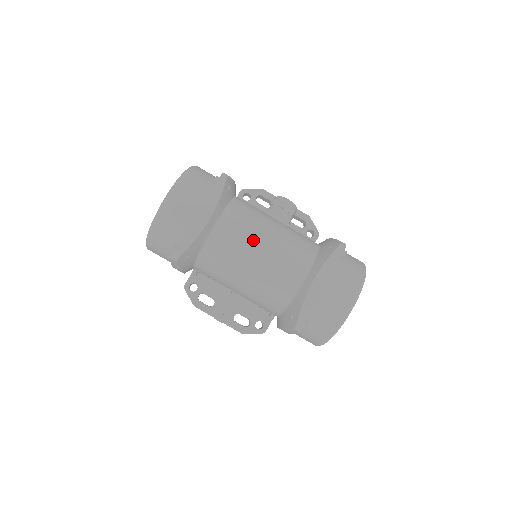
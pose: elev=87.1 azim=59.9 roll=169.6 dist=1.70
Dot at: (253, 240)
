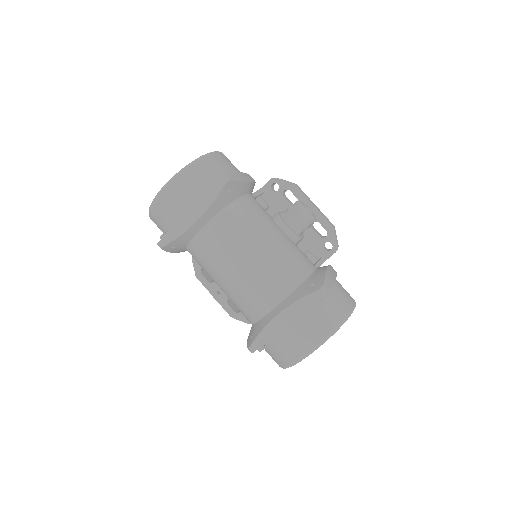
Dot at: (236, 253)
